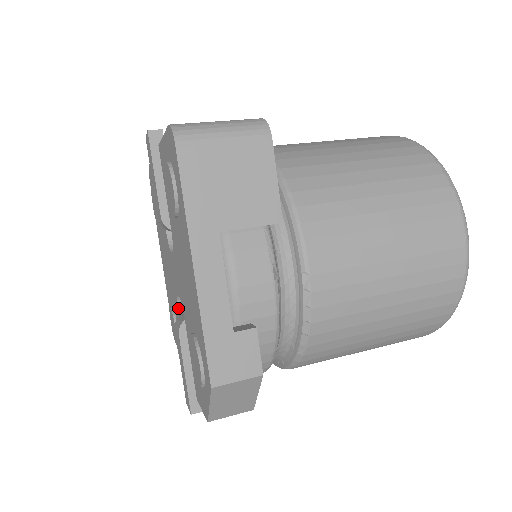
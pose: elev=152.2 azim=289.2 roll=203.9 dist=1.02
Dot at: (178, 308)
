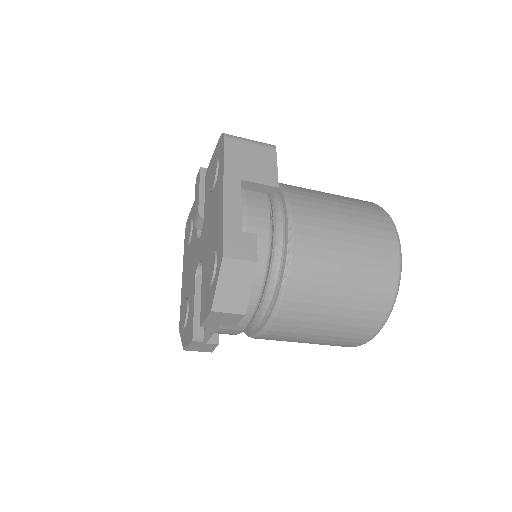
Dot at: occluded
